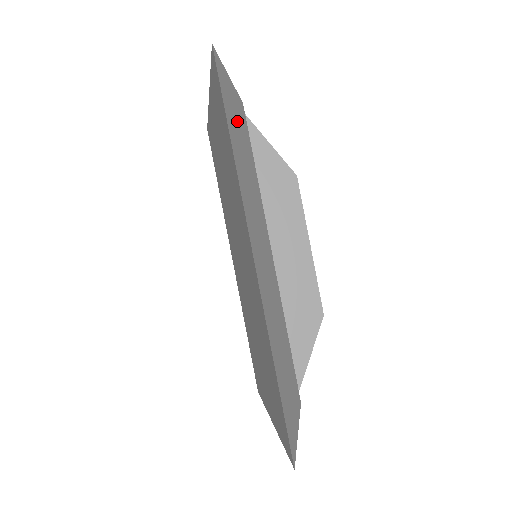
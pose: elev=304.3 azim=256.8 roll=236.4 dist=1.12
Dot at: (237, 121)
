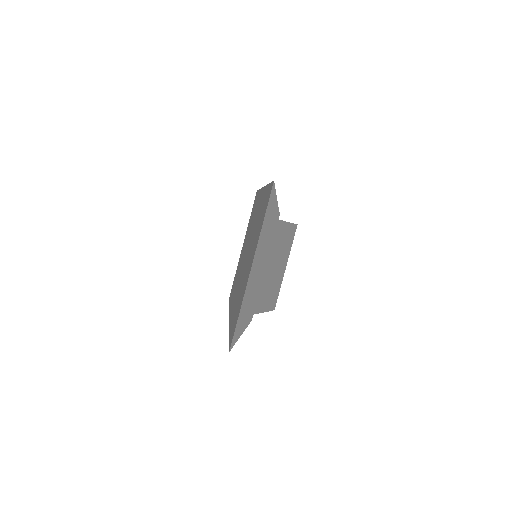
Dot at: occluded
